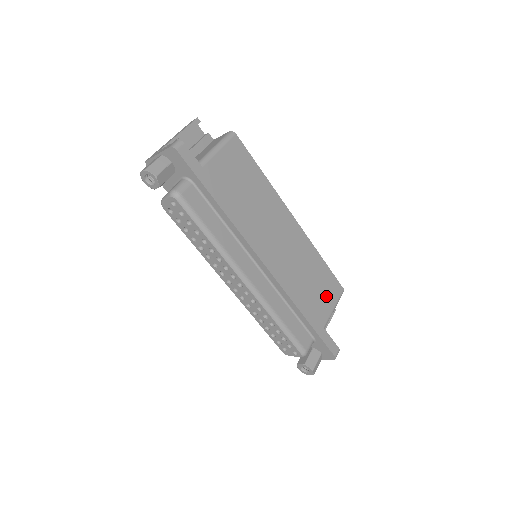
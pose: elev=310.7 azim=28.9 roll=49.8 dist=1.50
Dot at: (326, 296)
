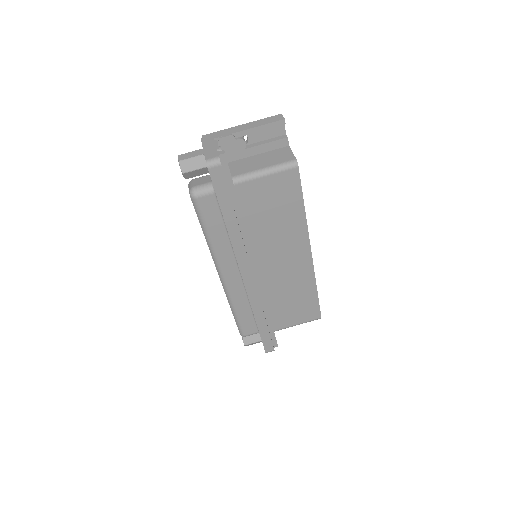
Dot at: (296, 315)
